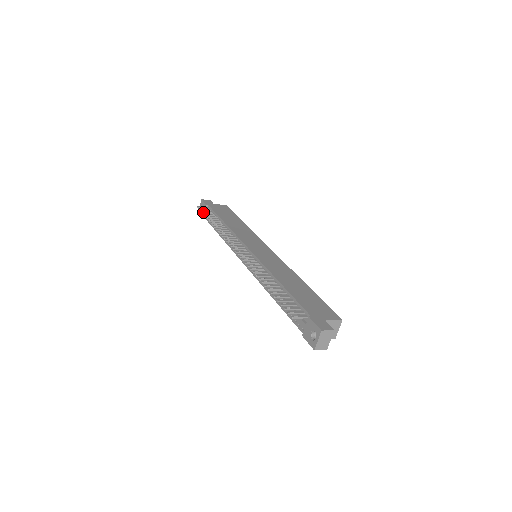
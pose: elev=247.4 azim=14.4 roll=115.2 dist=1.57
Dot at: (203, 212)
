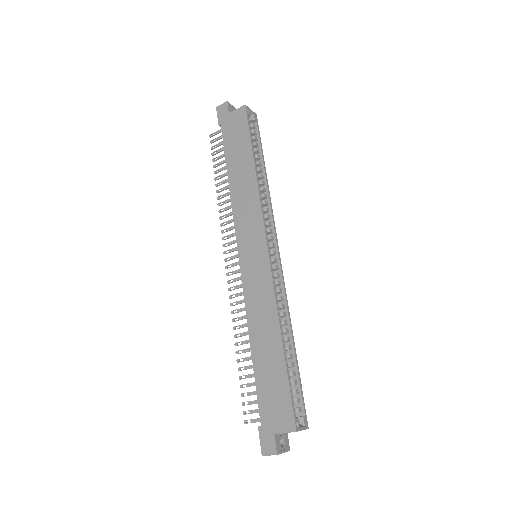
Dot at: (212, 154)
